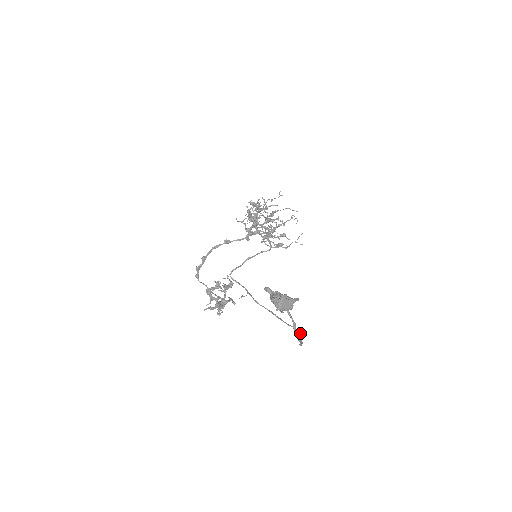
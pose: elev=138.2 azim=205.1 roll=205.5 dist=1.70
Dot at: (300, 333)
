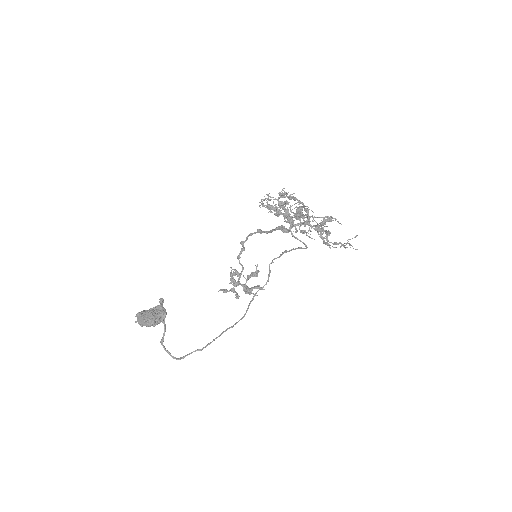
Dot at: (197, 349)
